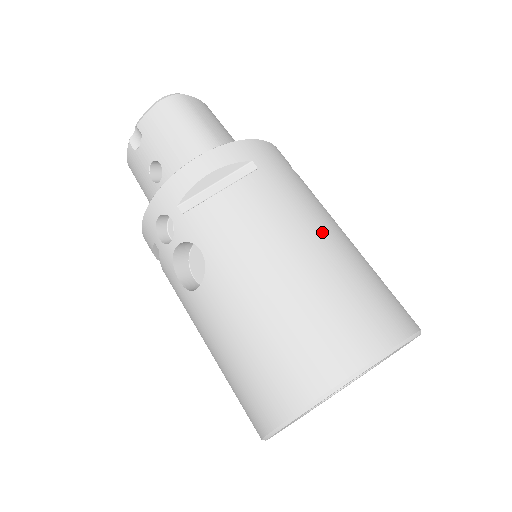
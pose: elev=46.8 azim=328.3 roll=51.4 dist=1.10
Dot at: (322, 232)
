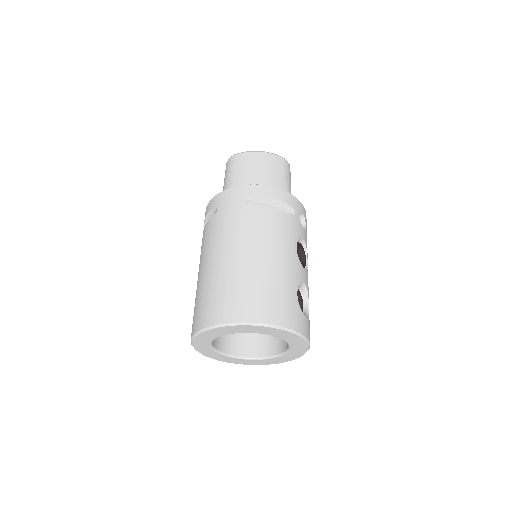
Dot at: (220, 253)
